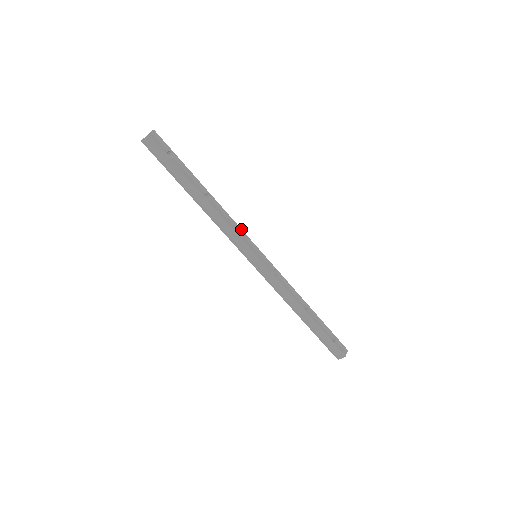
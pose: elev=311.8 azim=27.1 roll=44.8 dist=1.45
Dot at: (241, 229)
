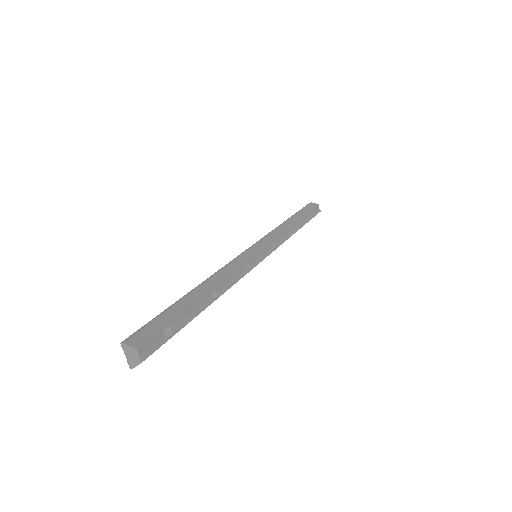
Dot at: (243, 265)
